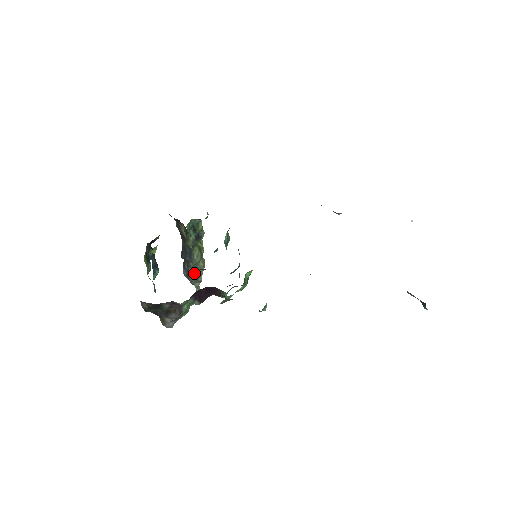
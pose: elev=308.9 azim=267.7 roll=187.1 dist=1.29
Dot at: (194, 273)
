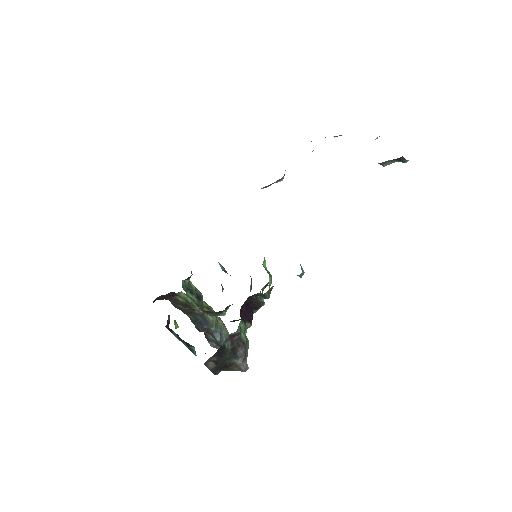
Dot at: (221, 335)
